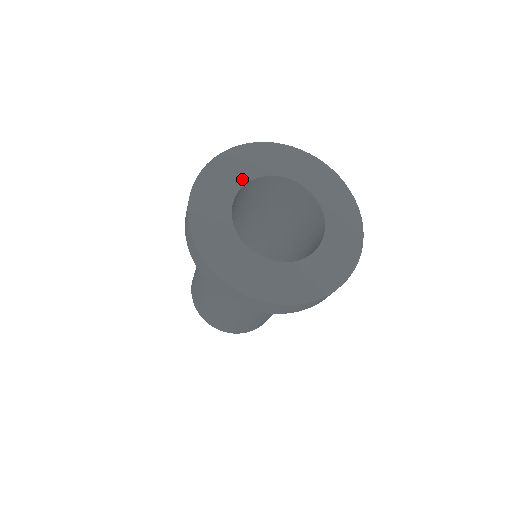
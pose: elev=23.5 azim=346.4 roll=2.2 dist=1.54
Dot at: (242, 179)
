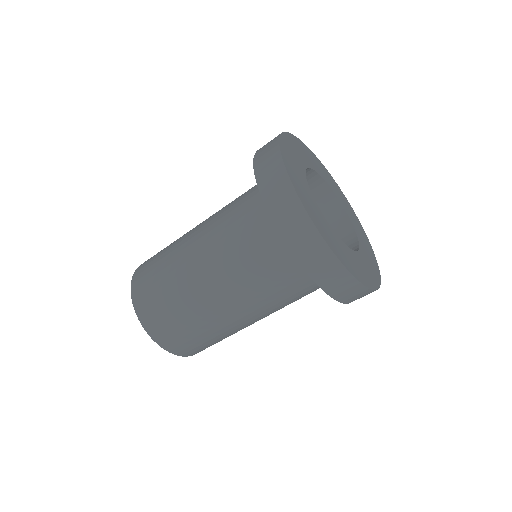
Dot at: (312, 165)
